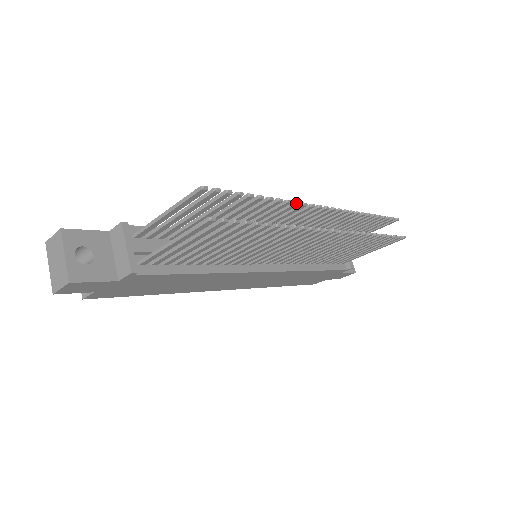
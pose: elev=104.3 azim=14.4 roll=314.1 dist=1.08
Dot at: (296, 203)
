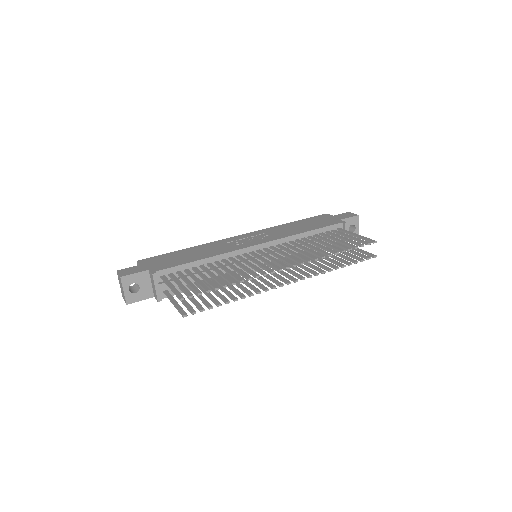
Dot at: occluded
